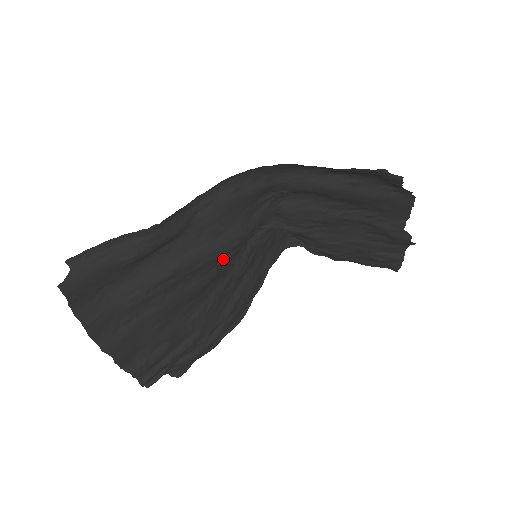
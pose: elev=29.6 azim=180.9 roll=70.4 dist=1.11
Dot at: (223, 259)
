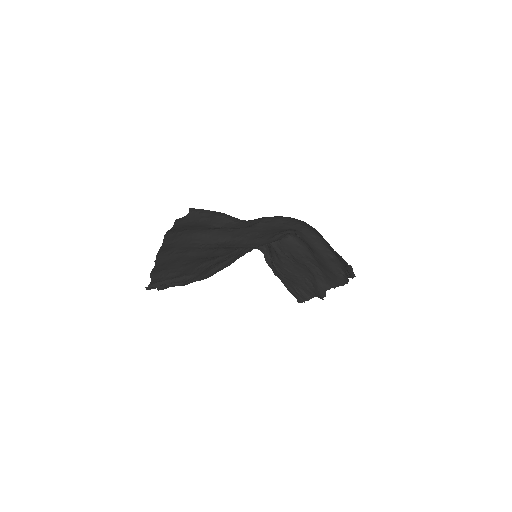
Dot at: occluded
